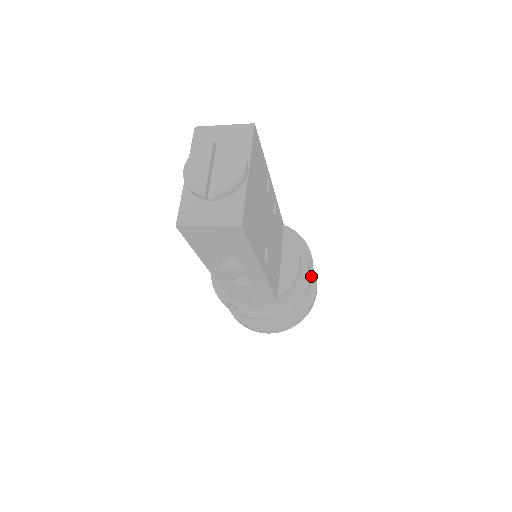
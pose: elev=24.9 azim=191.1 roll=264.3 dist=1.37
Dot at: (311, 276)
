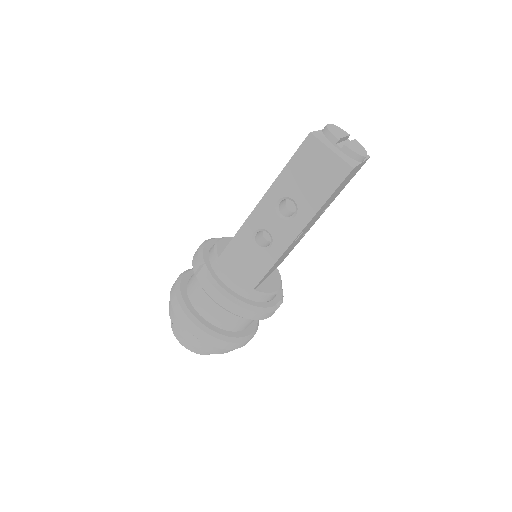
Dot at: (276, 309)
